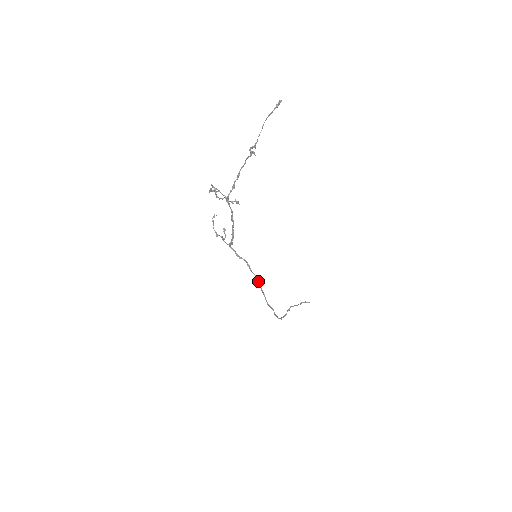
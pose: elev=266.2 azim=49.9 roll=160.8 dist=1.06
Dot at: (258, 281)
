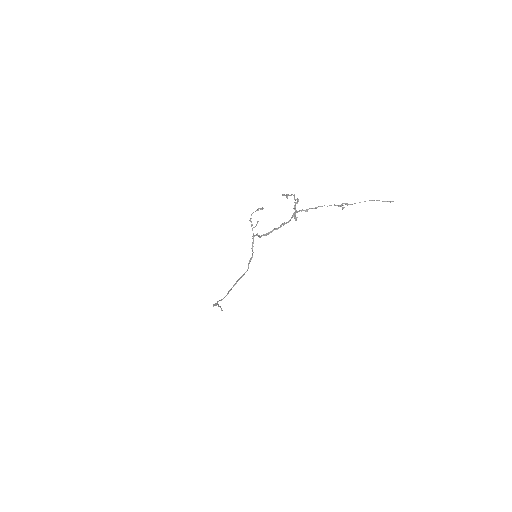
Dot at: occluded
